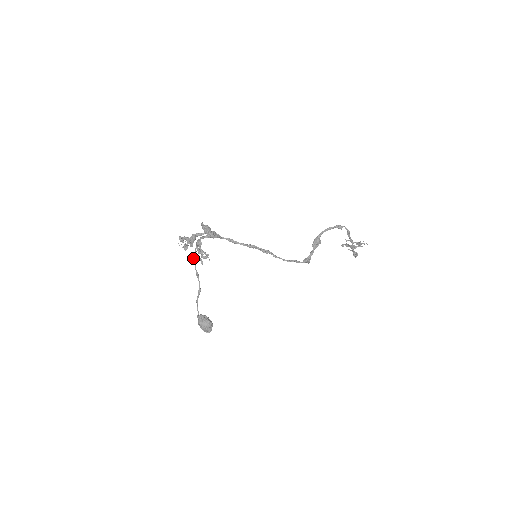
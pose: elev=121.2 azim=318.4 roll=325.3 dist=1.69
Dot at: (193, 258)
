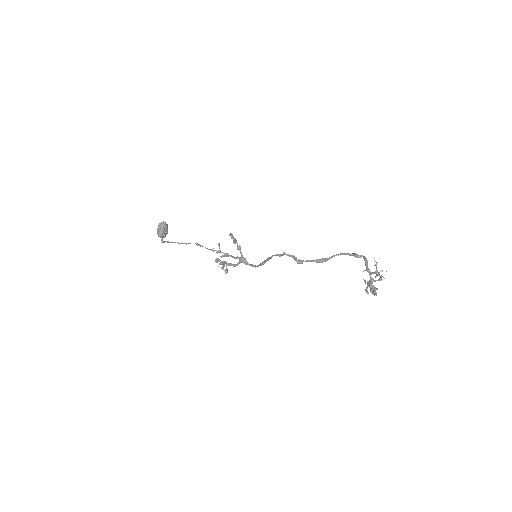
Dot at: (210, 249)
